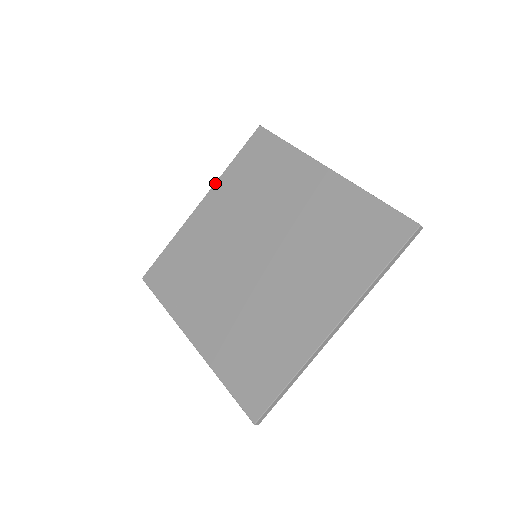
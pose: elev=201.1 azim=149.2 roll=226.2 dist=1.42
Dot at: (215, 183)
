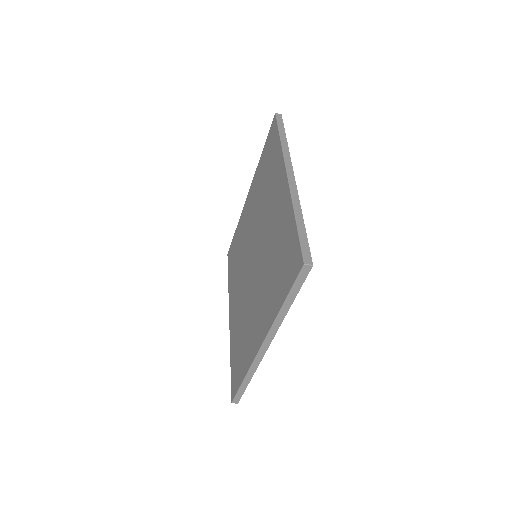
Dot at: (254, 174)
